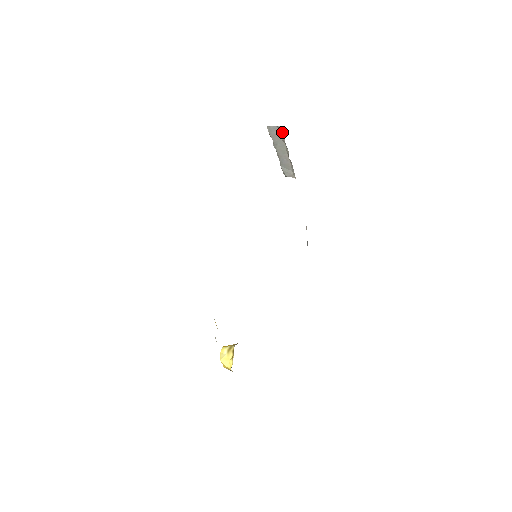
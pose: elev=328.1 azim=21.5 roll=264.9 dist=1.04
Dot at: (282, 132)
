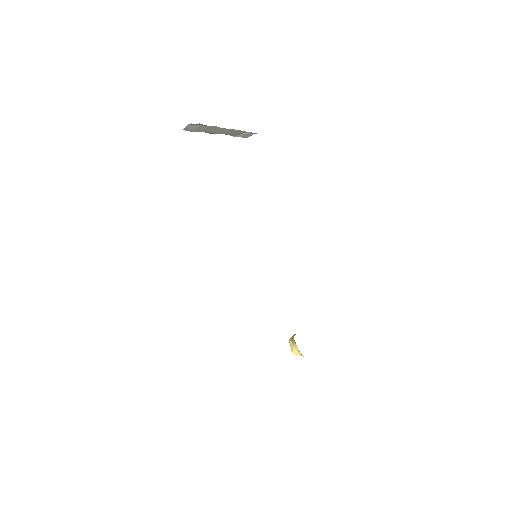
Dot at: (198, 124)
